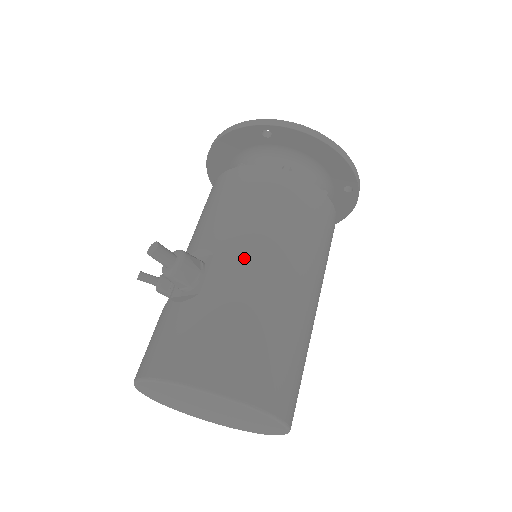
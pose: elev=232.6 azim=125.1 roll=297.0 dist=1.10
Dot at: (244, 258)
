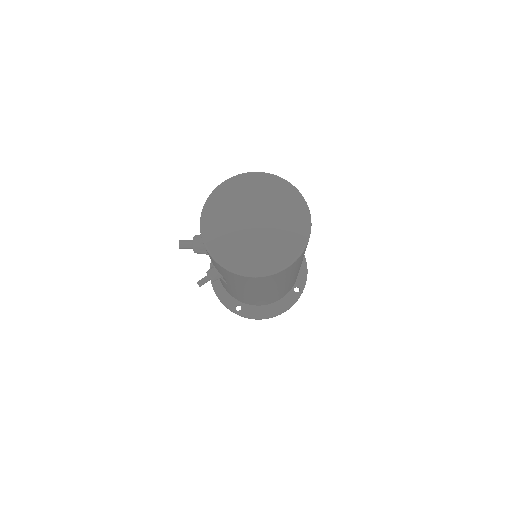
Dot at: occluded
